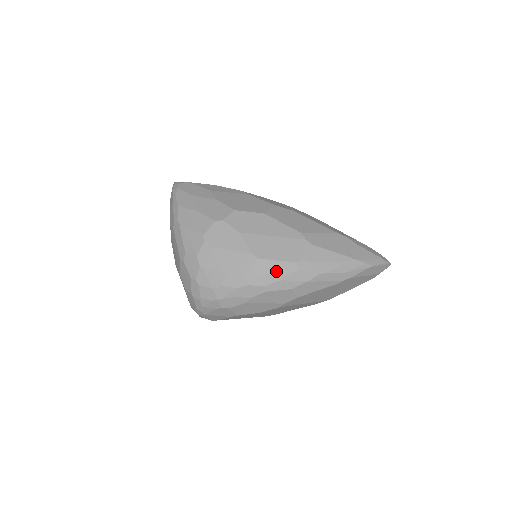
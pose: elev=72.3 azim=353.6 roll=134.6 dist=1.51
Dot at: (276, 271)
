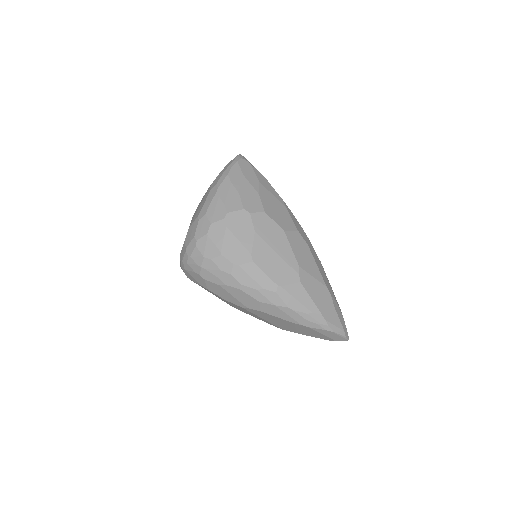
Dot at: (258, 280)
